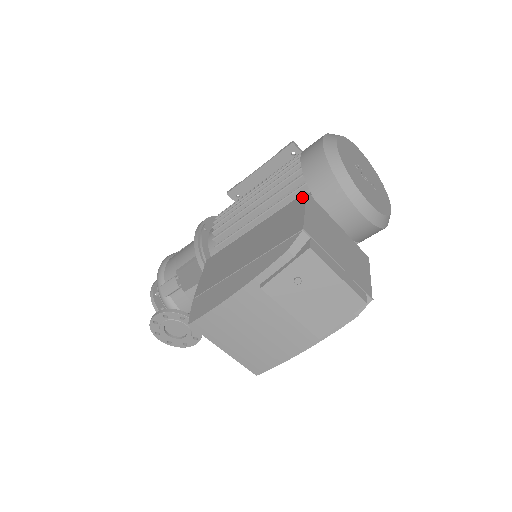
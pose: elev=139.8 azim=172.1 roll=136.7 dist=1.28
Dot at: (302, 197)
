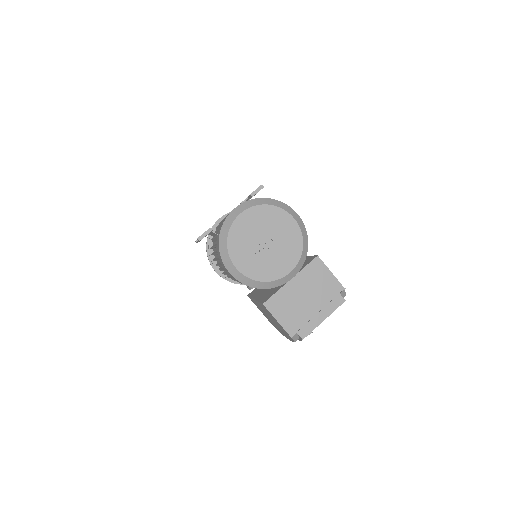
Dot at: occluded
